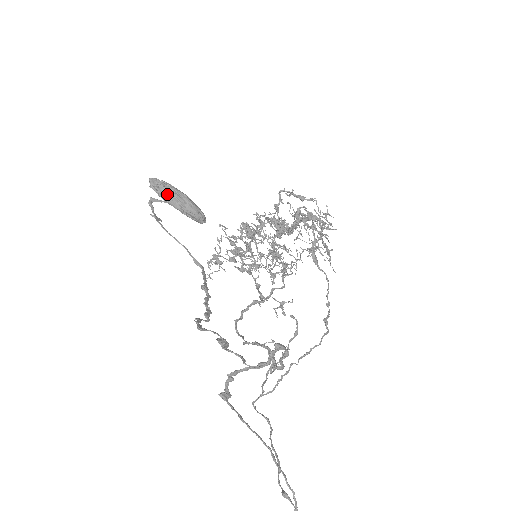
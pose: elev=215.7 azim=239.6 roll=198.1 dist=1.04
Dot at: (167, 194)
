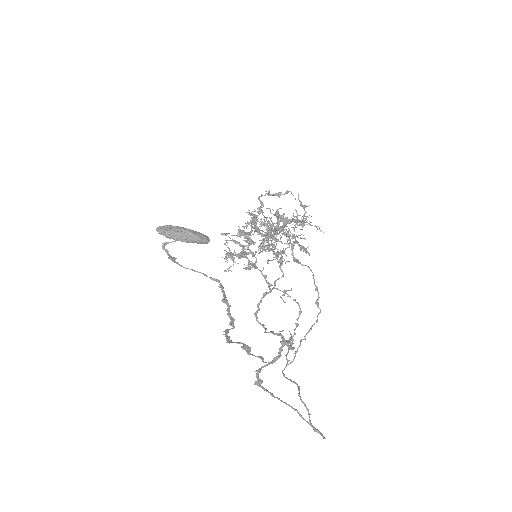
Dot at: (173, 235)
